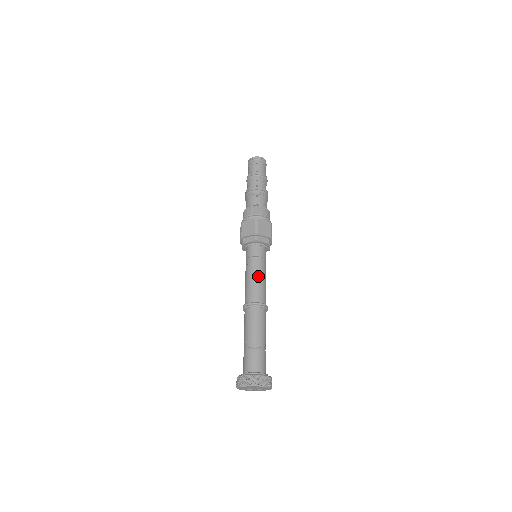
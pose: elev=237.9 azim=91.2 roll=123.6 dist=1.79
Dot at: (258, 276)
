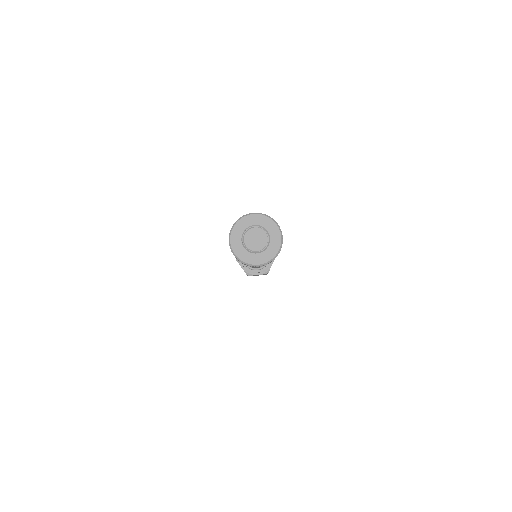
Dot at: occluded
